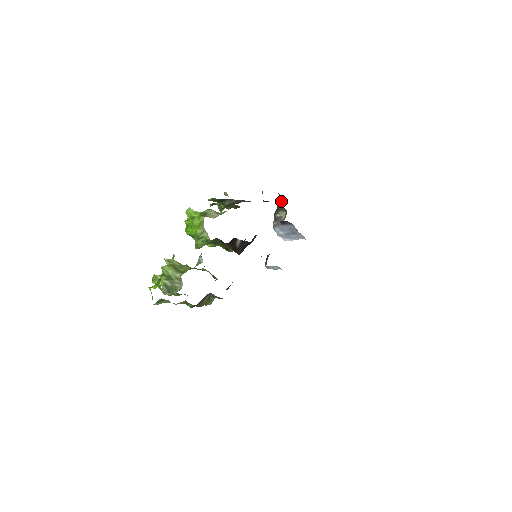
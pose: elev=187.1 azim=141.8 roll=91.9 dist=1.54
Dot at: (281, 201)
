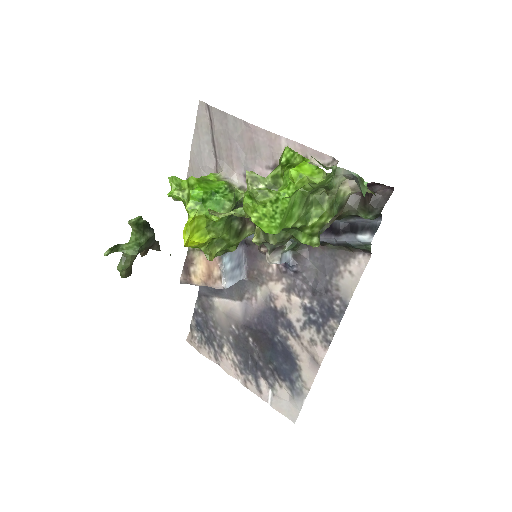
Dot at: occluded
